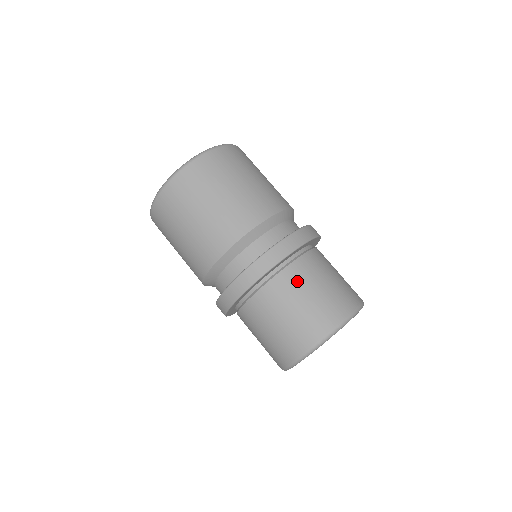
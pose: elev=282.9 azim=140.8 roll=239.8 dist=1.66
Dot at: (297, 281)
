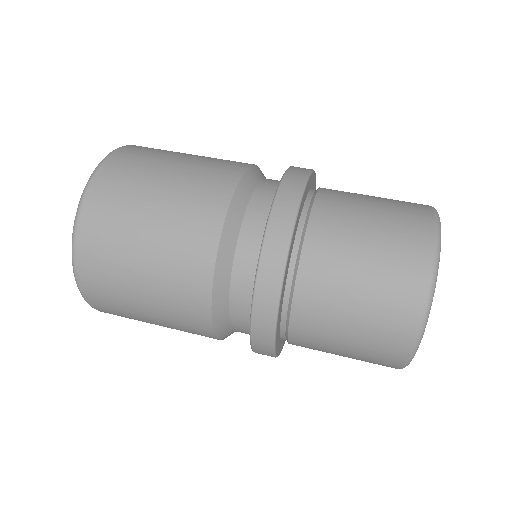
Dot at: occluded
